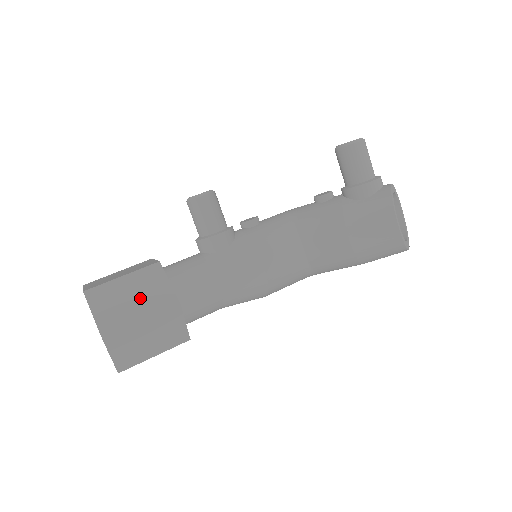
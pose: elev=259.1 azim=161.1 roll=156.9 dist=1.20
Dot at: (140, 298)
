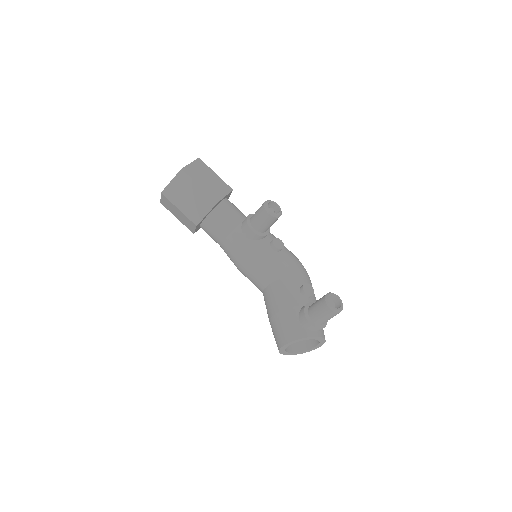
Dot at: (191, 202)
